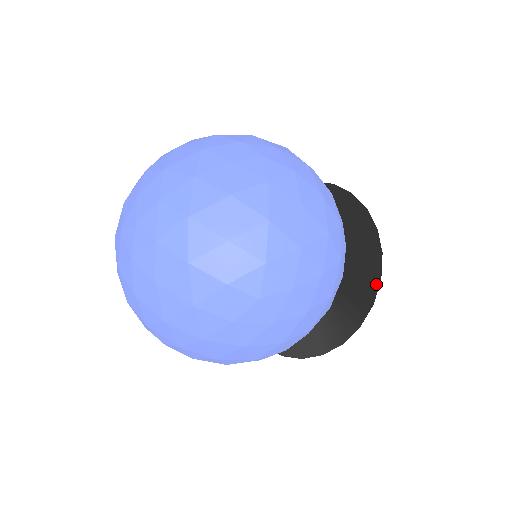
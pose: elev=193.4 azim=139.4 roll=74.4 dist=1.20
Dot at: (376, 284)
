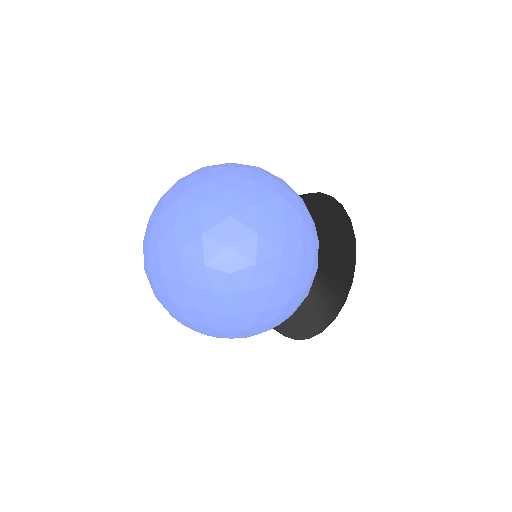
Dot at: (353, 264)
